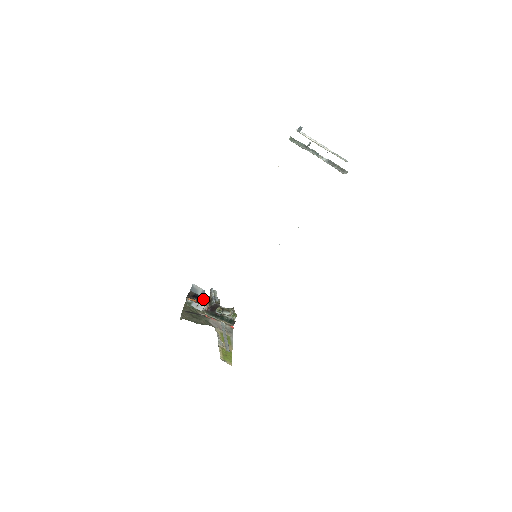
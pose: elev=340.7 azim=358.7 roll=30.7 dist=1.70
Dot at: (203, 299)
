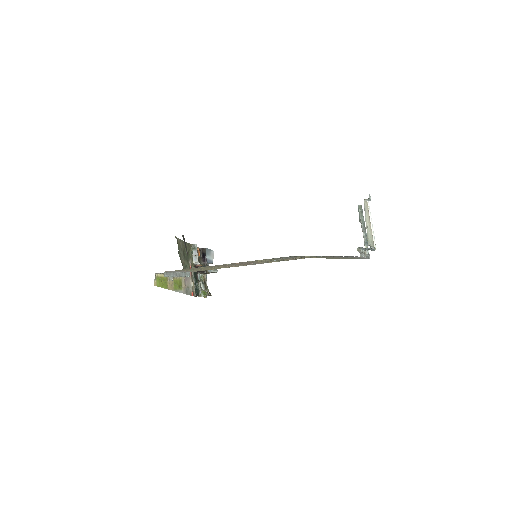
Dot at: (205, 262)
